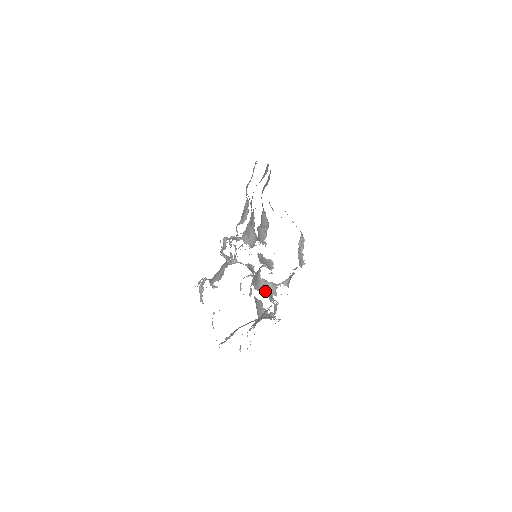
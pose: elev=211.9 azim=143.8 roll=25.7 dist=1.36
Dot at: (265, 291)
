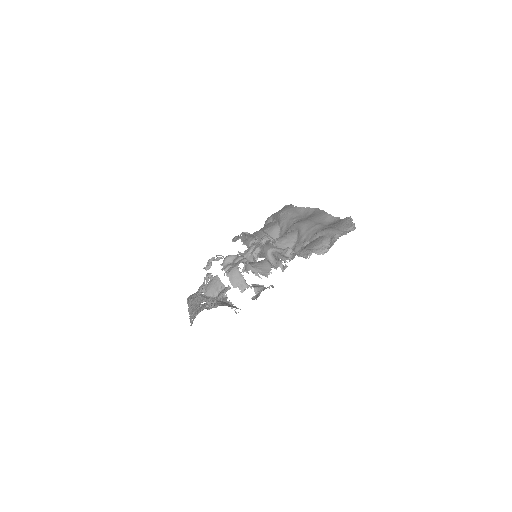
Dot at: (236, 282)
